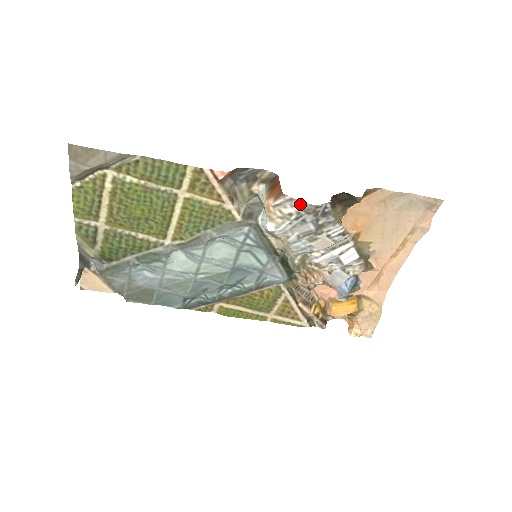
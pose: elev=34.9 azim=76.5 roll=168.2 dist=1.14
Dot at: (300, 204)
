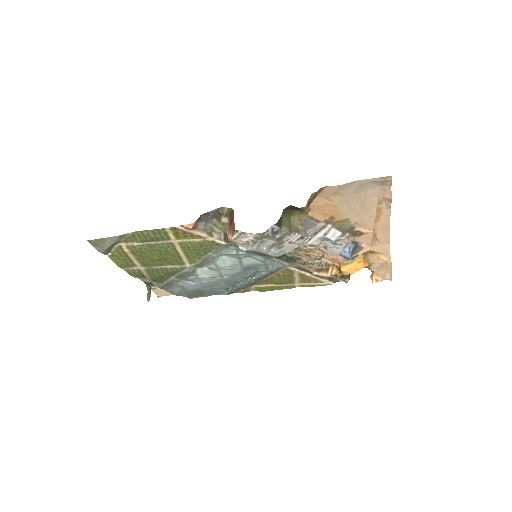
Dot at: (250, 235)
